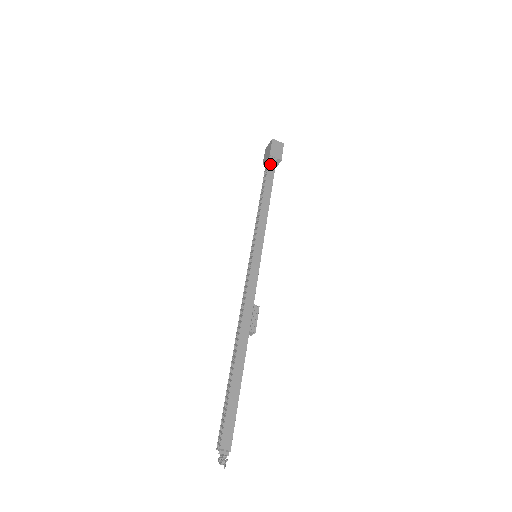
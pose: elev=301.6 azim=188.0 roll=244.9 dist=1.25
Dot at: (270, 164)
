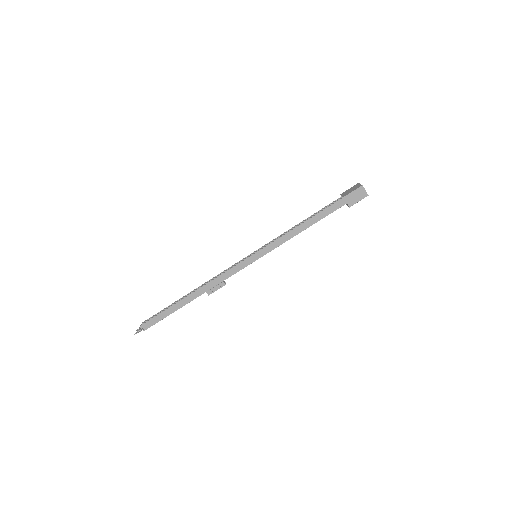
Dot at: (336, 204)
